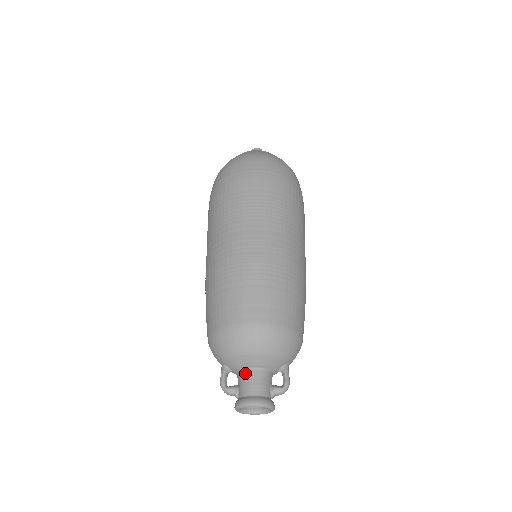
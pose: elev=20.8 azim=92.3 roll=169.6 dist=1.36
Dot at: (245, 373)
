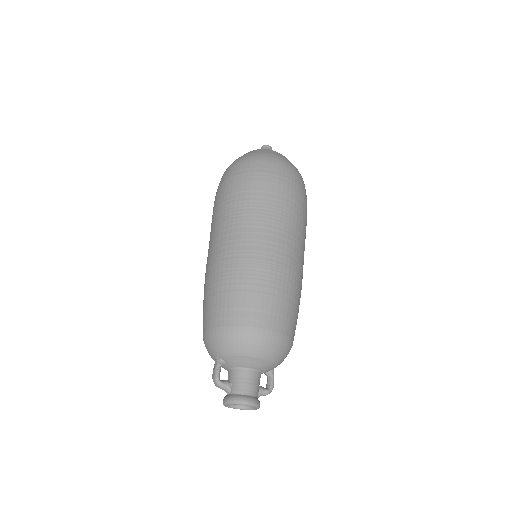
Dot at: (242, 372)
